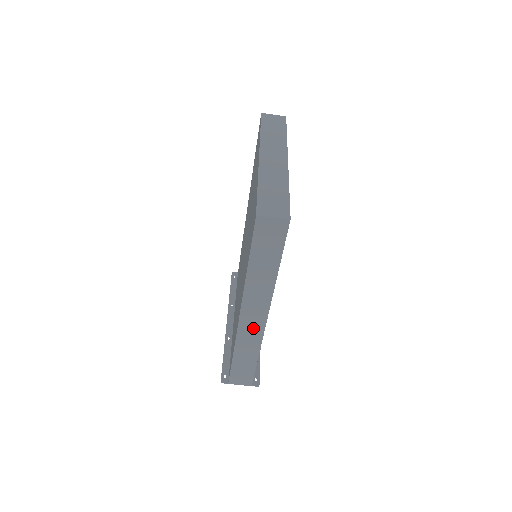
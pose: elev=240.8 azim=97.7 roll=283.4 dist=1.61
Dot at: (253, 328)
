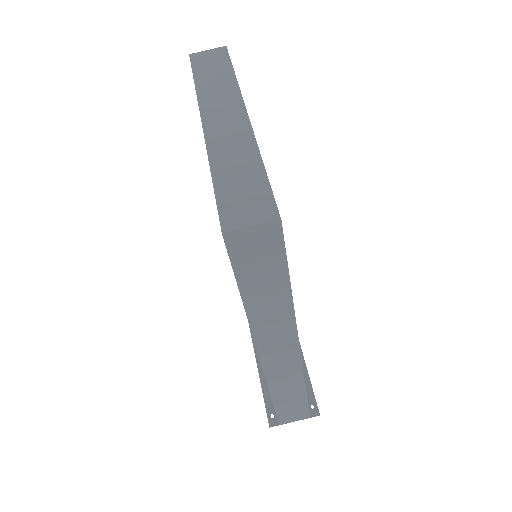
Dot at: (285, 366)
